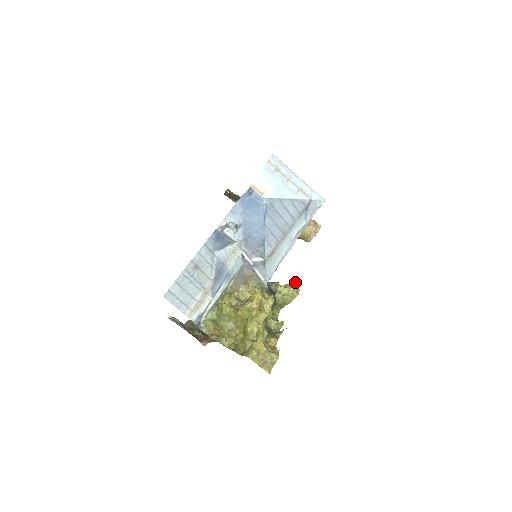
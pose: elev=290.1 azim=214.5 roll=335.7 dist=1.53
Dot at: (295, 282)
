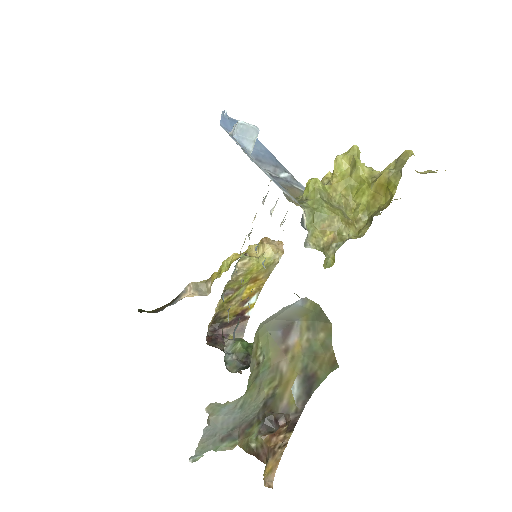
Dot at: occluded
